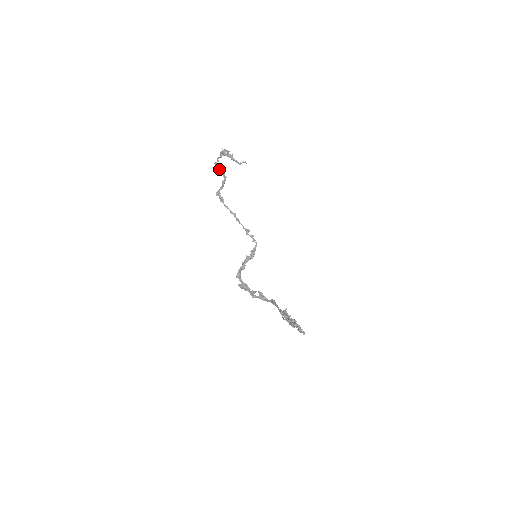
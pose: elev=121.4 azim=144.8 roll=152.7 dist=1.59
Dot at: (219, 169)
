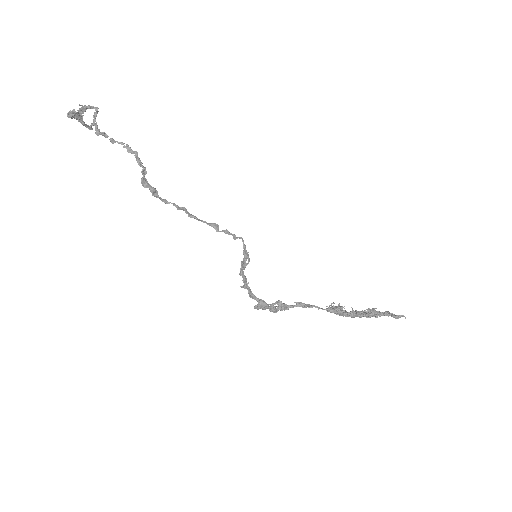
Dot at: (112, 141)
